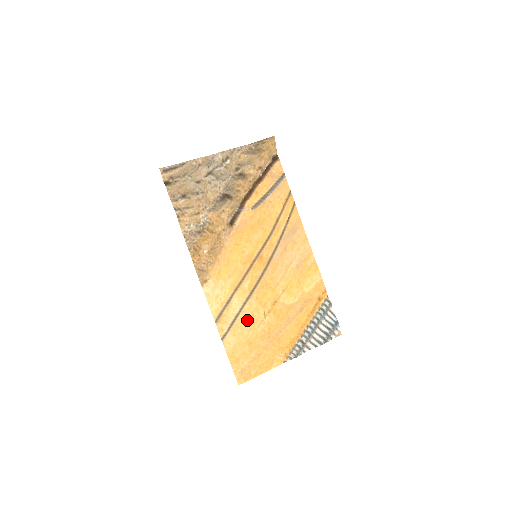
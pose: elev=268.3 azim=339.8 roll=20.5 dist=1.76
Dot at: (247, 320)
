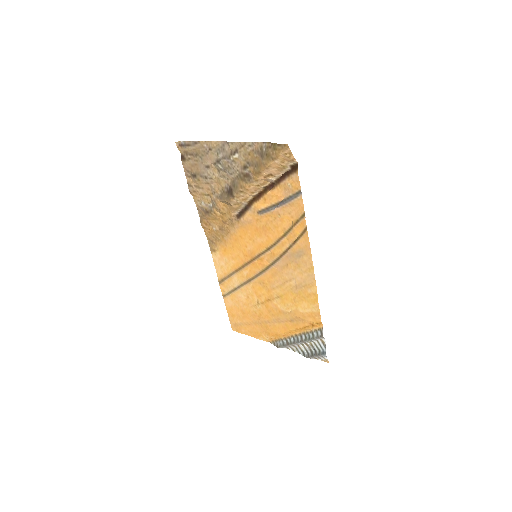
Dot at: (243, 297)
